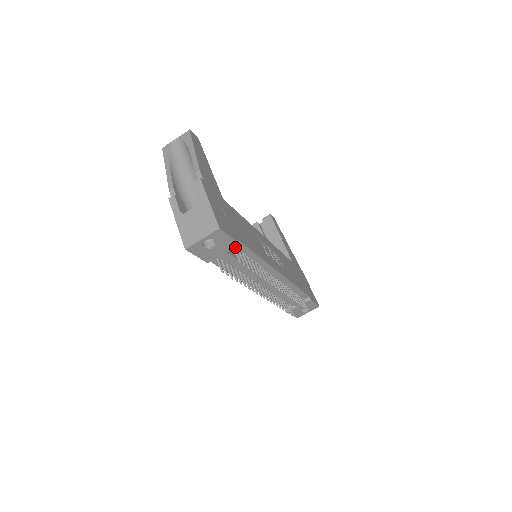
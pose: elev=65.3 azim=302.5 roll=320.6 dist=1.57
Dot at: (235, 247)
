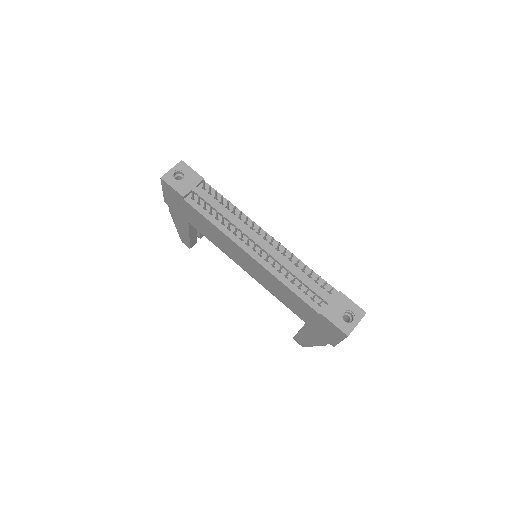
Dot at: (204, 188)
